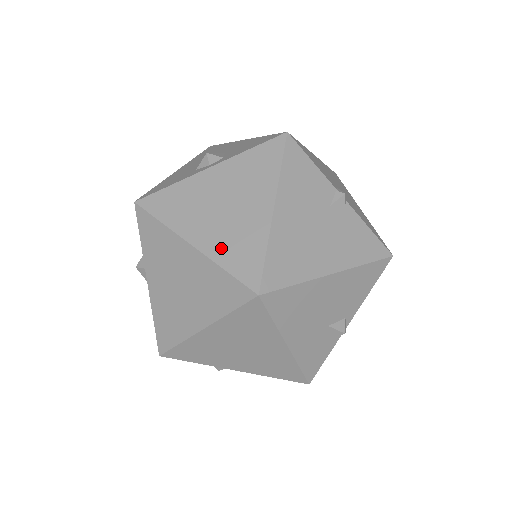
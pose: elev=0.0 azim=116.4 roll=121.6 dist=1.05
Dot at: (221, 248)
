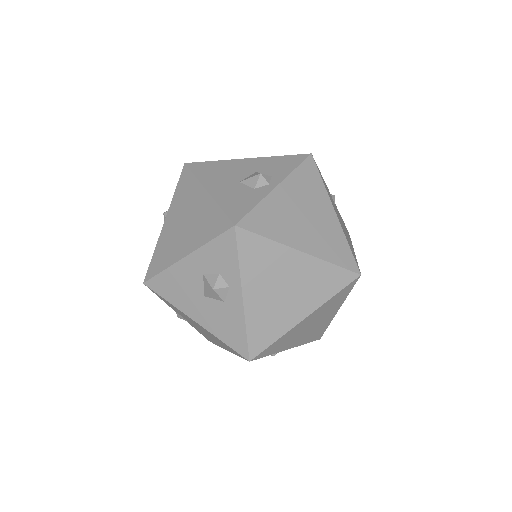
Dot at: (322, 249)
